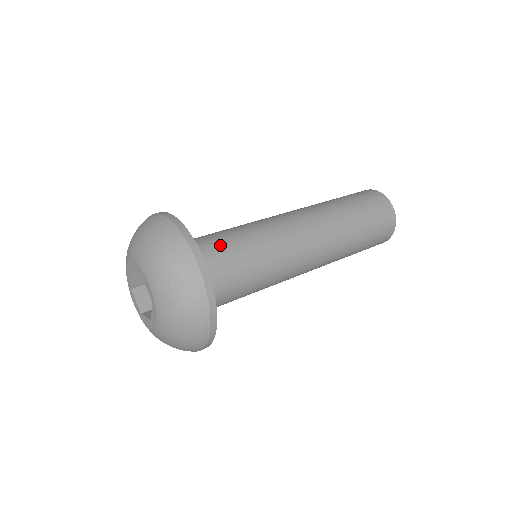
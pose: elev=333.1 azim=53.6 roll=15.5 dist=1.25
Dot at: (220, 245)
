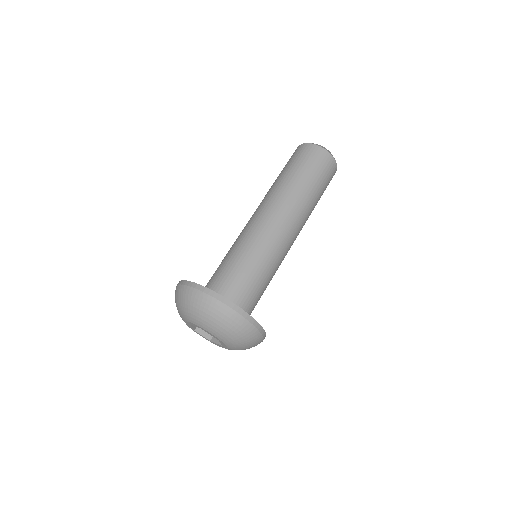
Dot at: (256, 293)
